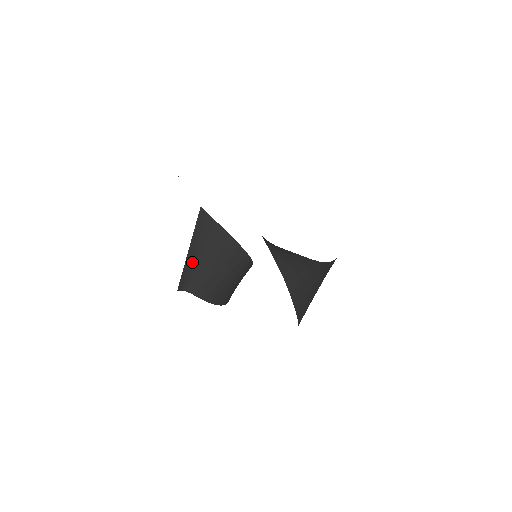
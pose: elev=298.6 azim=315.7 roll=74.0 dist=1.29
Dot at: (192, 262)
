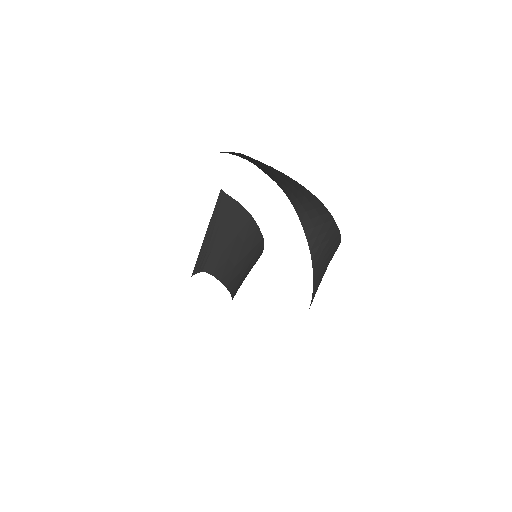
Dot at: (211, 242)
